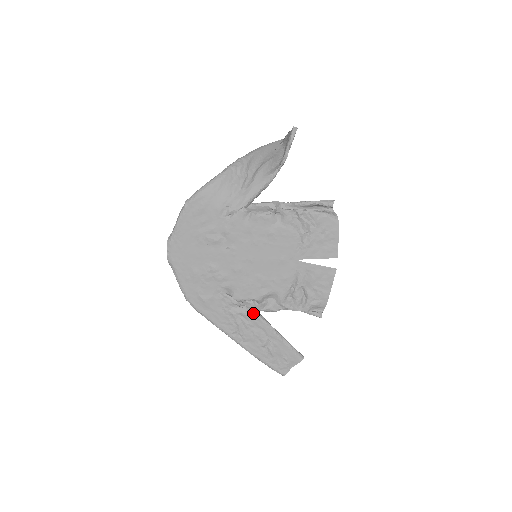
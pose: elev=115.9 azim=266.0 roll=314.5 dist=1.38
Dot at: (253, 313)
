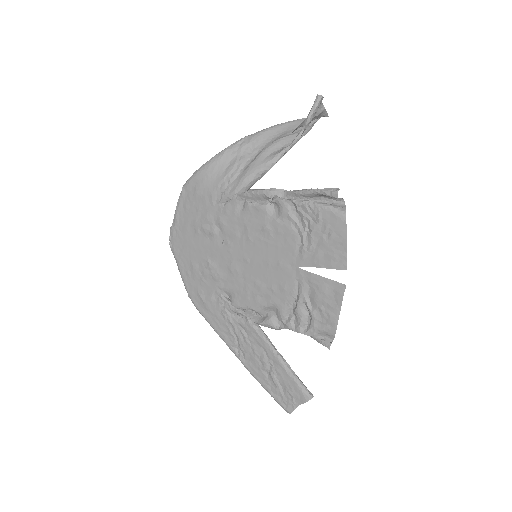
Dot at: (252, 326)
